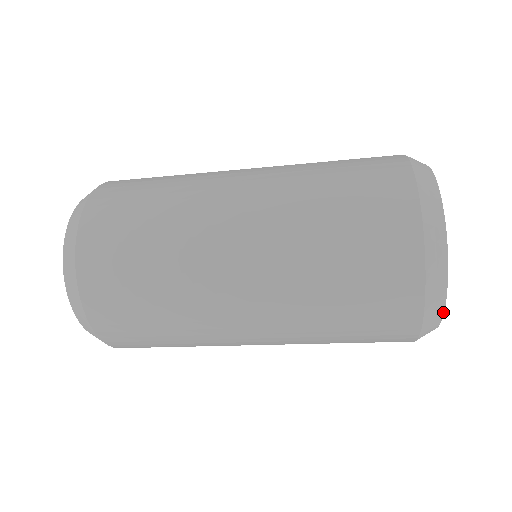
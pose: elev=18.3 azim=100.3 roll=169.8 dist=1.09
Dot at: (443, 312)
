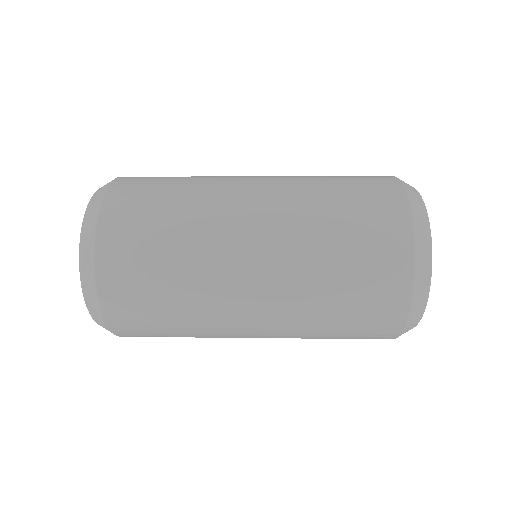
Dot at: (430, 279)
